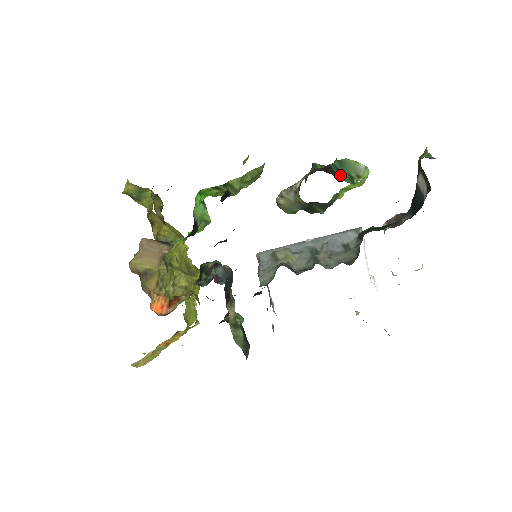
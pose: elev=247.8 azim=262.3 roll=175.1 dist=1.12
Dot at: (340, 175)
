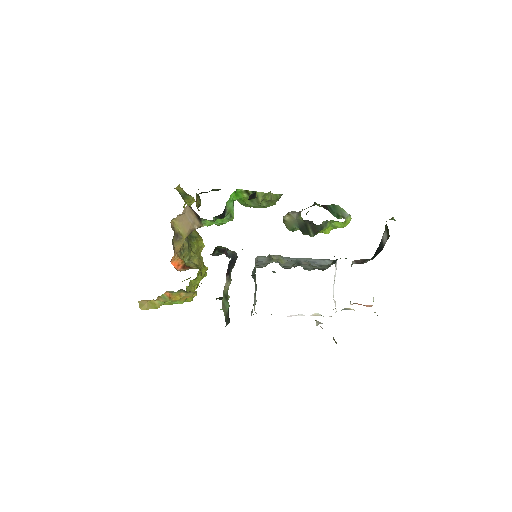
Dot at: (331, 212)
